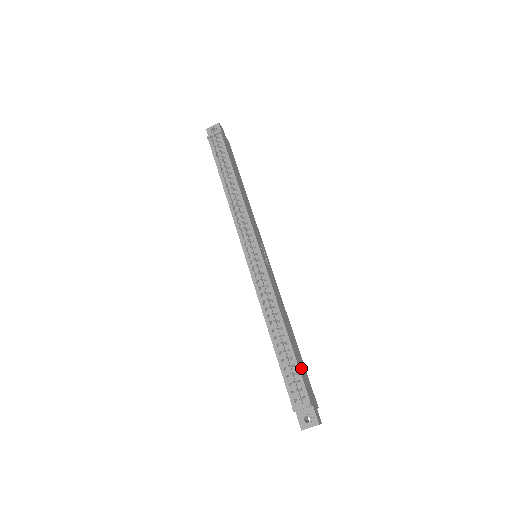
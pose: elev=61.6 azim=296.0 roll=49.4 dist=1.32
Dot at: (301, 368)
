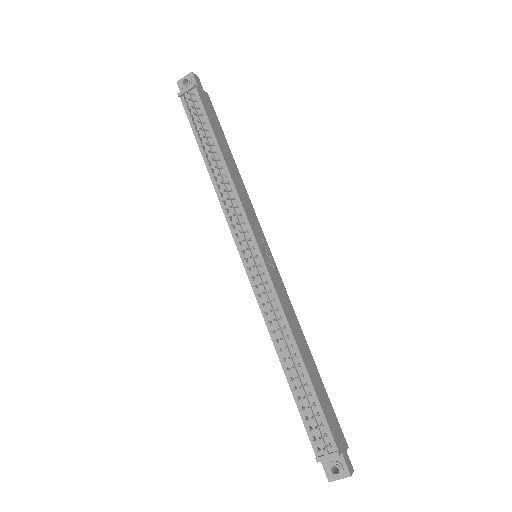
Dot at: (324, 404)
